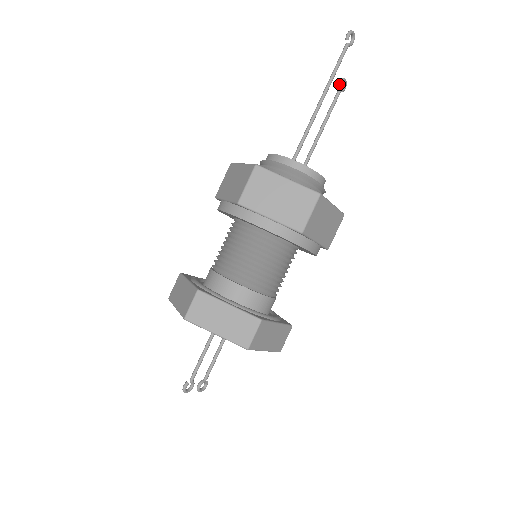
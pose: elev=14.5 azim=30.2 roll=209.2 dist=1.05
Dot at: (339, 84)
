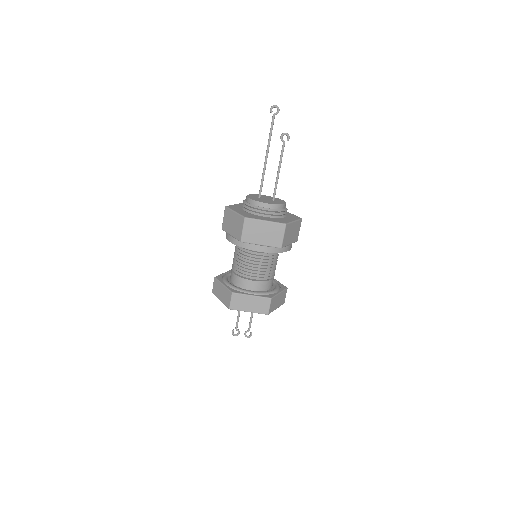
Dot at: occluded
